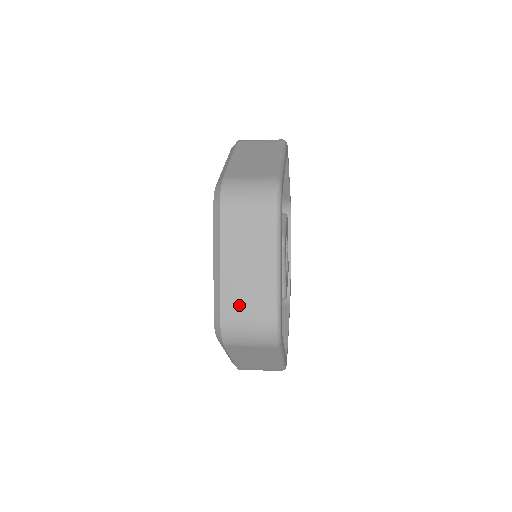
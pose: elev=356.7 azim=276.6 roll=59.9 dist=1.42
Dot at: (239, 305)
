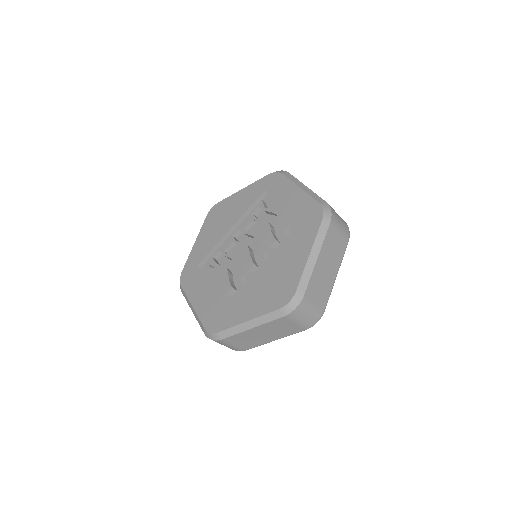
Dot at: (315, 291)
